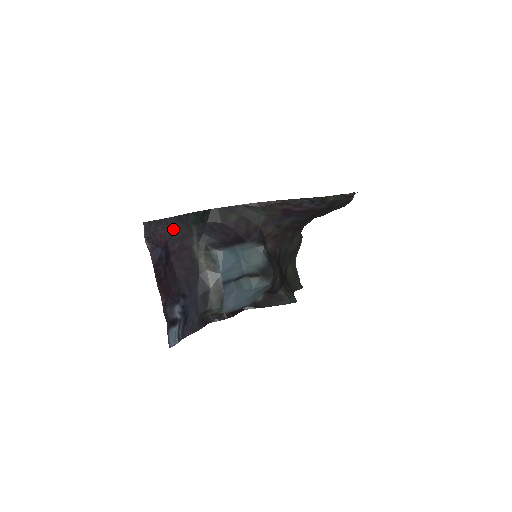
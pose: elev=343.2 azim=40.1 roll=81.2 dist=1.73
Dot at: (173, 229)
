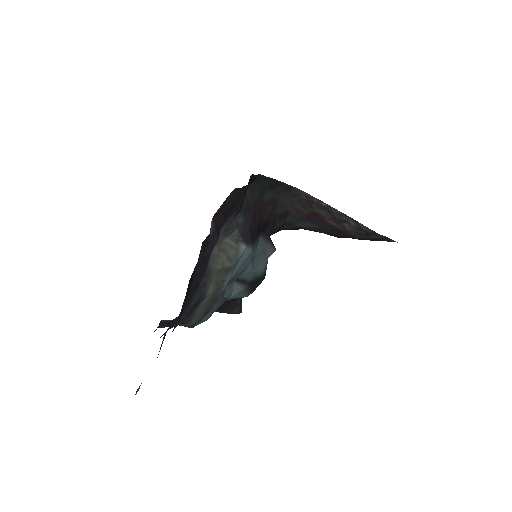
Dot at: (235, 202)
